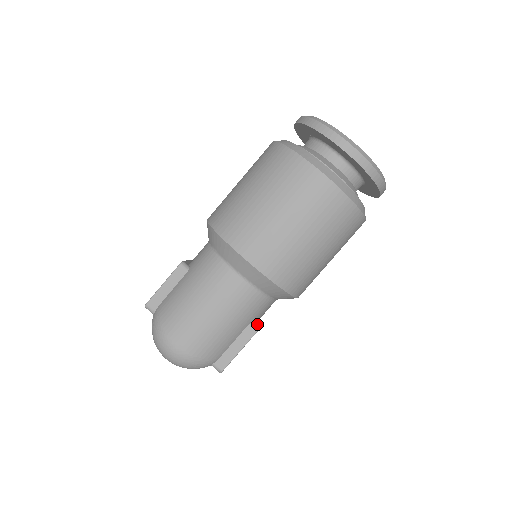
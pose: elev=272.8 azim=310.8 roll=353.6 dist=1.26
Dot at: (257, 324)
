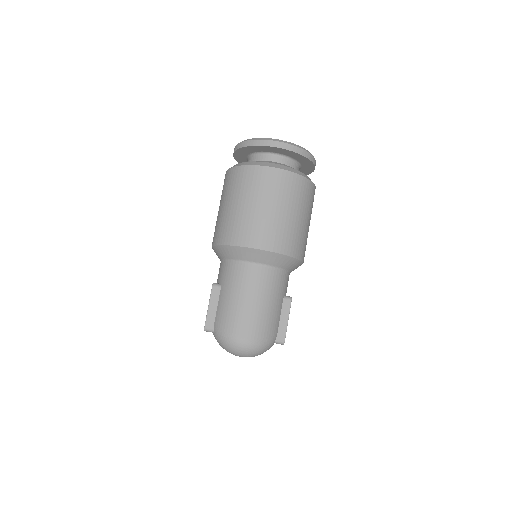
Dot at: (288, 296)
